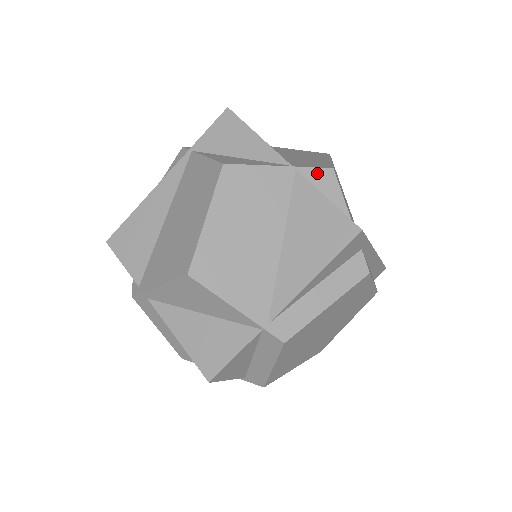
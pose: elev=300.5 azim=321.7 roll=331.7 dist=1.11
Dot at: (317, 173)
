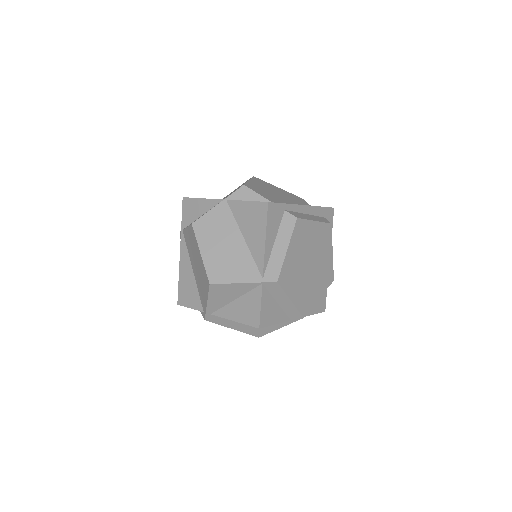
Dot at: (237, 193)
